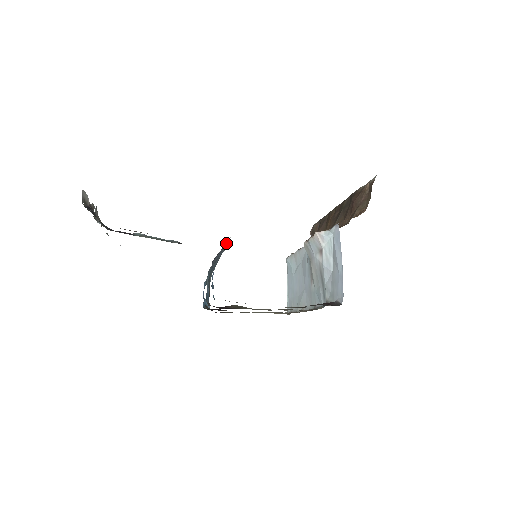
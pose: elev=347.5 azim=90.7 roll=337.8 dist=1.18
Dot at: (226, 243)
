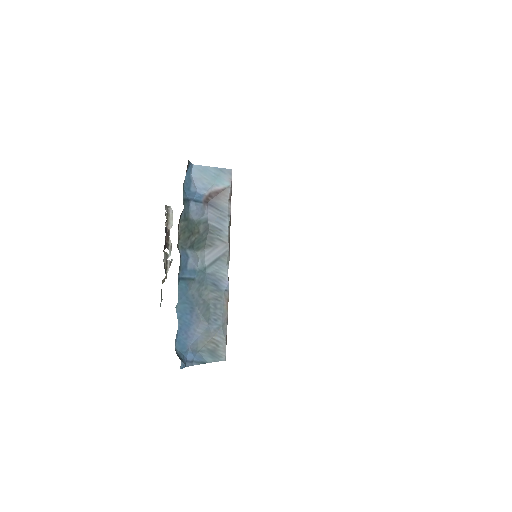
Dot at: (228, 199)
